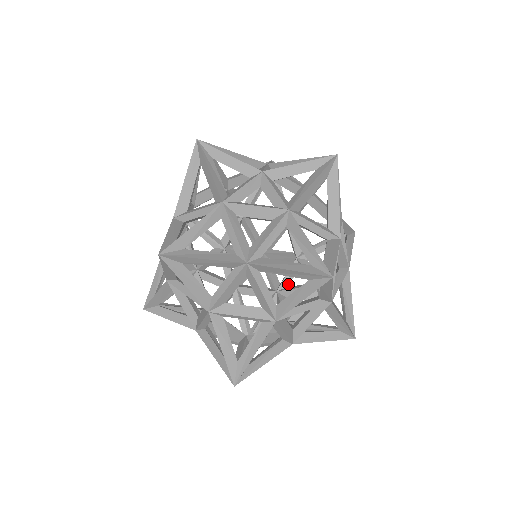
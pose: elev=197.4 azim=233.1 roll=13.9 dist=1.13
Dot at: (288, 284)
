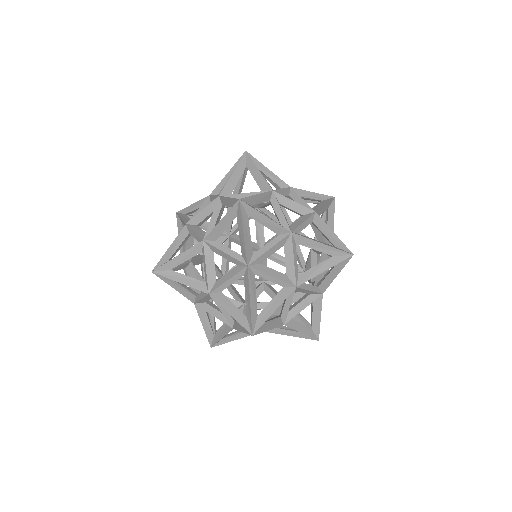
Dot at: occluded
